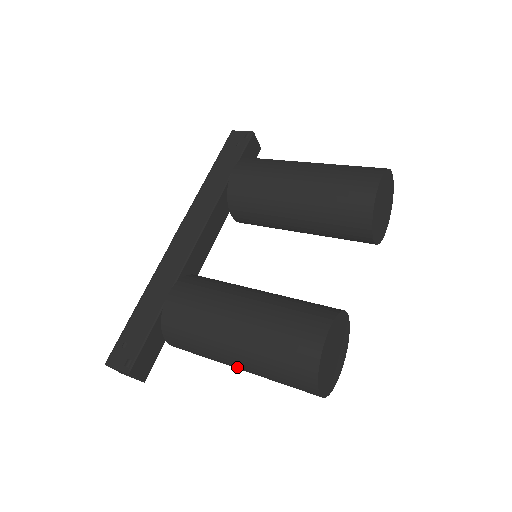
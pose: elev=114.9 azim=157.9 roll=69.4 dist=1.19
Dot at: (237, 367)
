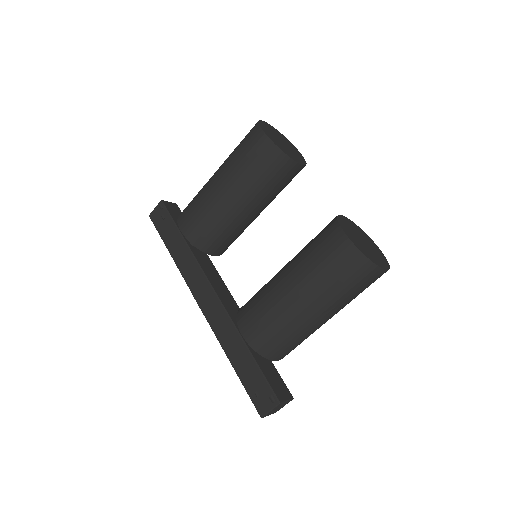
Dot at: (328, 319)
